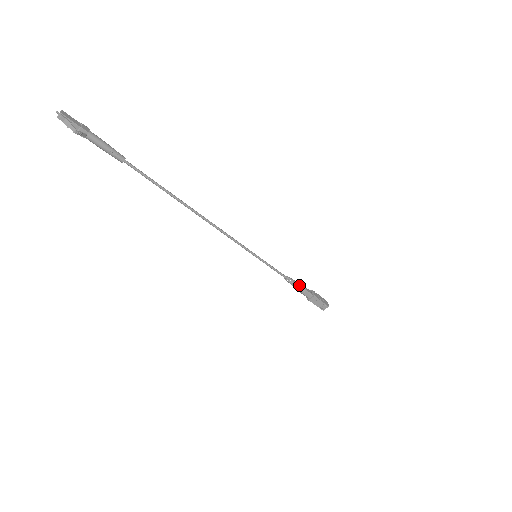
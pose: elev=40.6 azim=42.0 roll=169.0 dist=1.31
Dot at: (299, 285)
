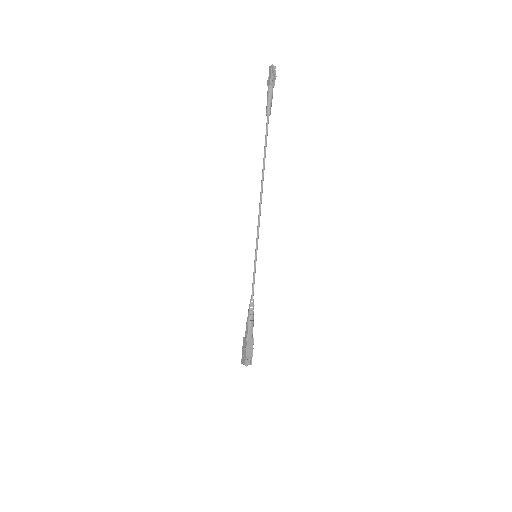
Dot at: occluded
